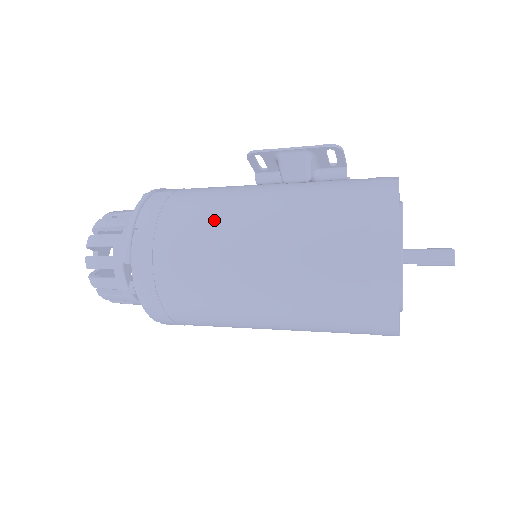
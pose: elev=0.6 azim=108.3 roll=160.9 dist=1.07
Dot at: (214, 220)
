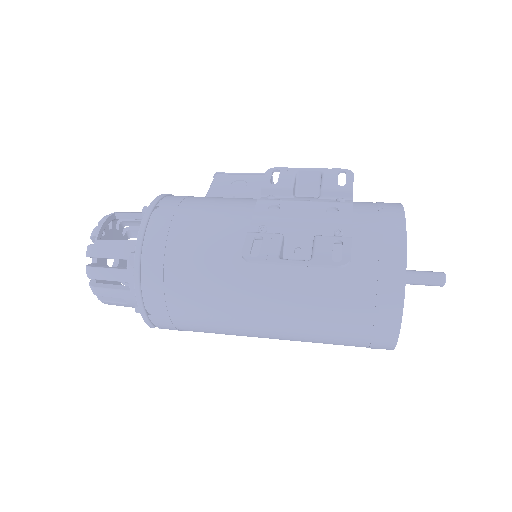
Dot at: (225, 312)
